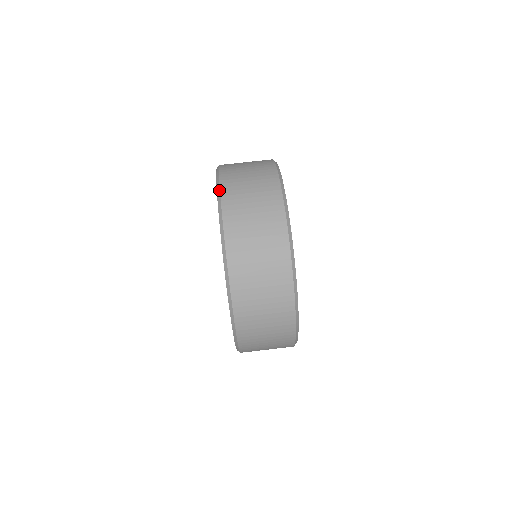
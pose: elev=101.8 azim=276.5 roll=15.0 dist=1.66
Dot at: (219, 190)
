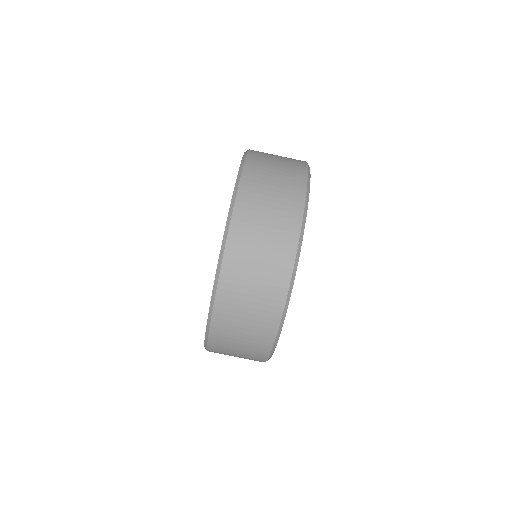
Dot at: (245, 156)
